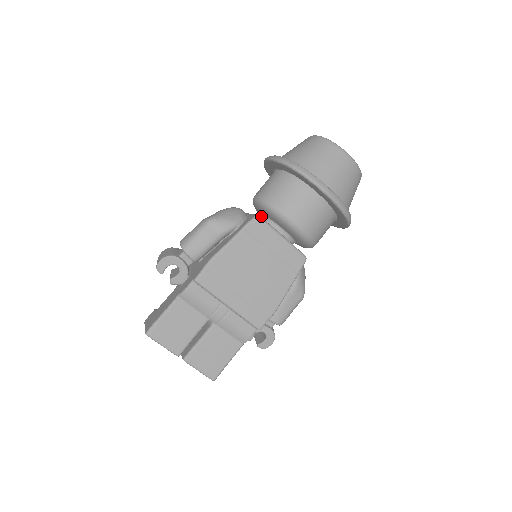
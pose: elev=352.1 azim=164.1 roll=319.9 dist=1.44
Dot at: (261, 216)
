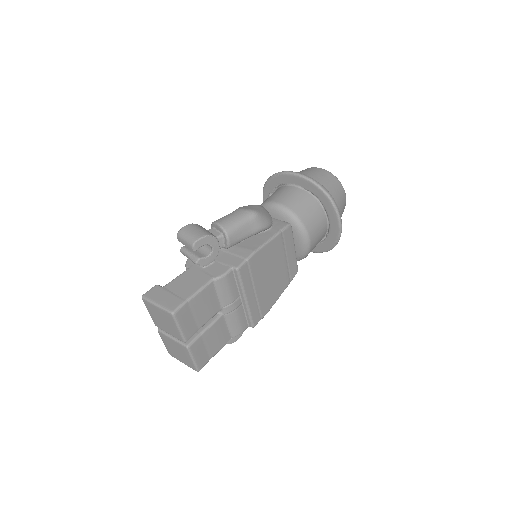
Dot at: occluded
